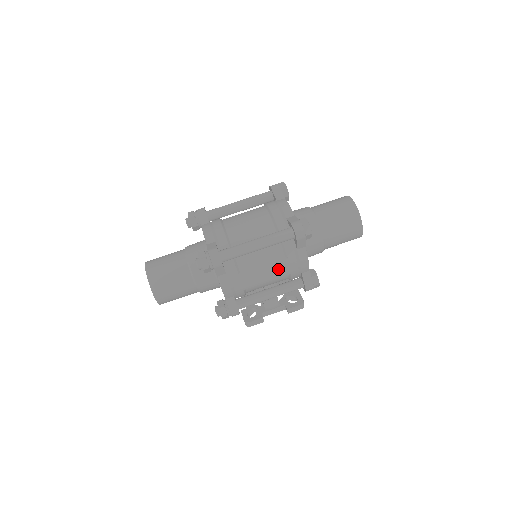
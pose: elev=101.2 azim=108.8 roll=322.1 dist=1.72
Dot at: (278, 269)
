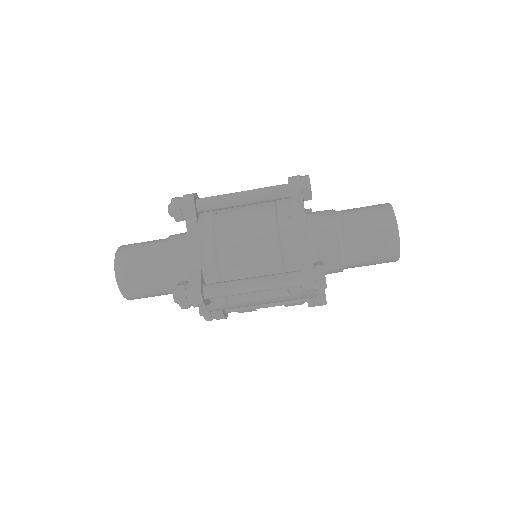
Dot at: (277, 300)
